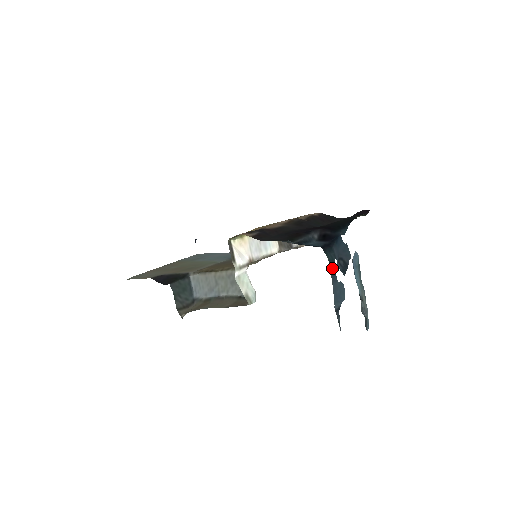
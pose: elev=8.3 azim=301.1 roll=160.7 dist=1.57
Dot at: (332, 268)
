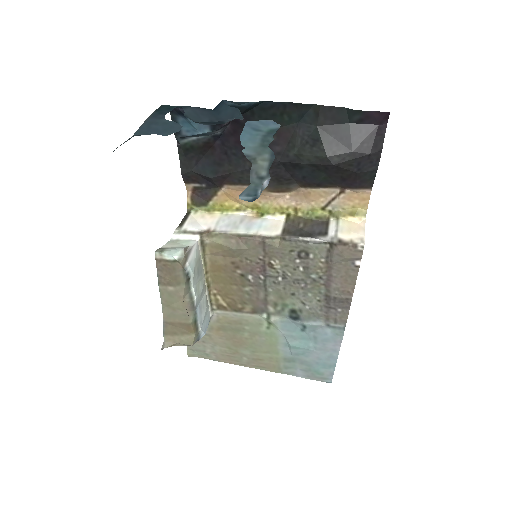
Dot at: (163, 110)
